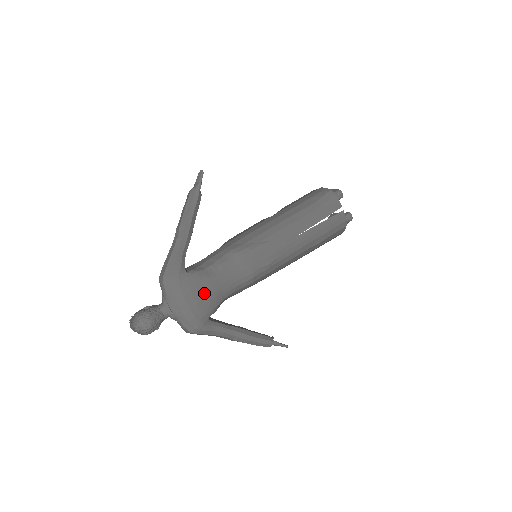
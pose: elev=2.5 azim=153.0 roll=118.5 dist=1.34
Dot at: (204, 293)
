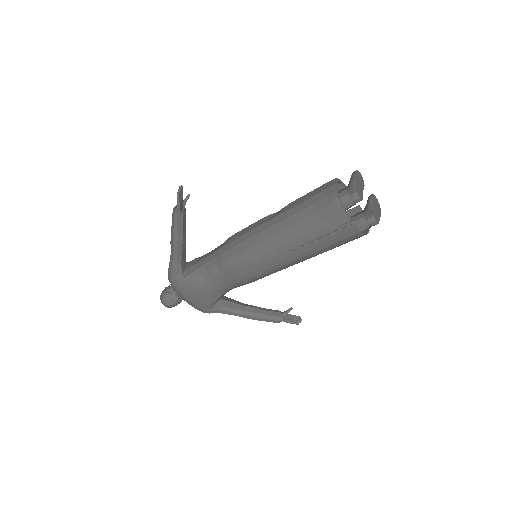
Dot at: (200, 294)
